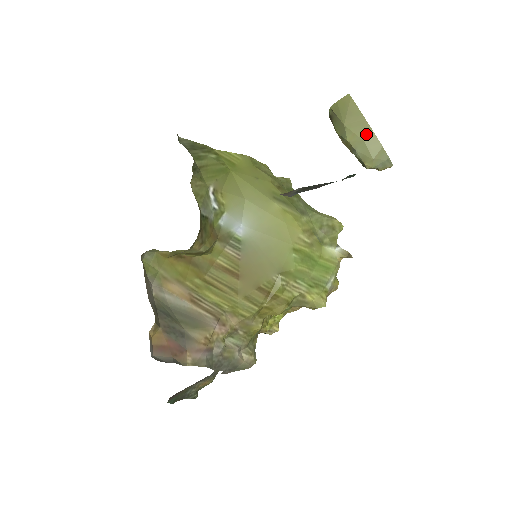
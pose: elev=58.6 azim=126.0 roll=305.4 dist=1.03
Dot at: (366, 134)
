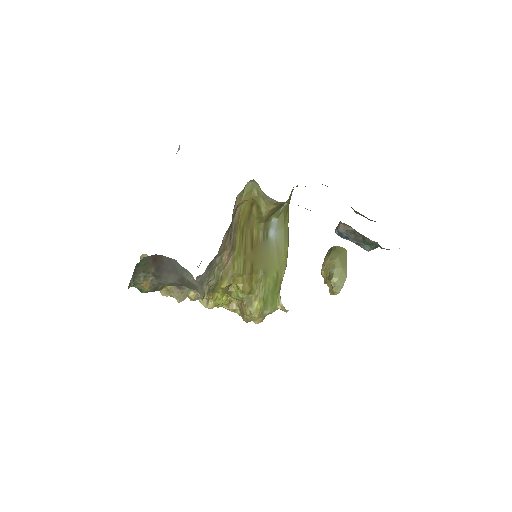
Dot at: (344, 267)
